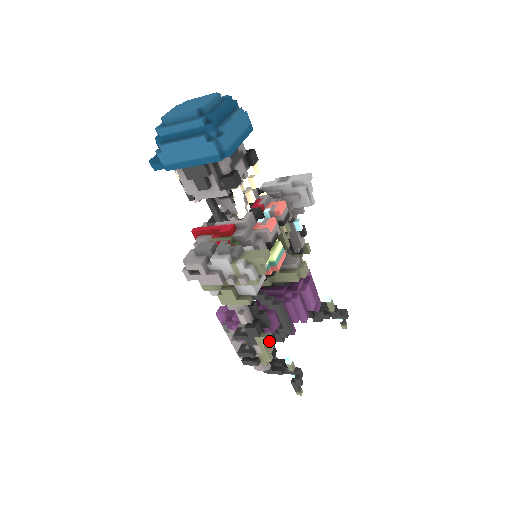
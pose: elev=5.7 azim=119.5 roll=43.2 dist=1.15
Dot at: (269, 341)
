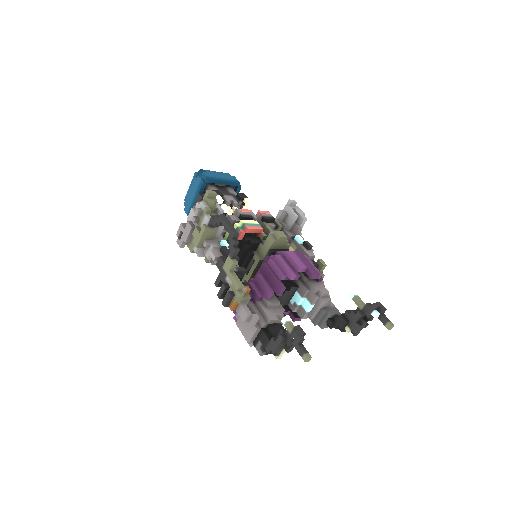
Dot at: (230, 260)
